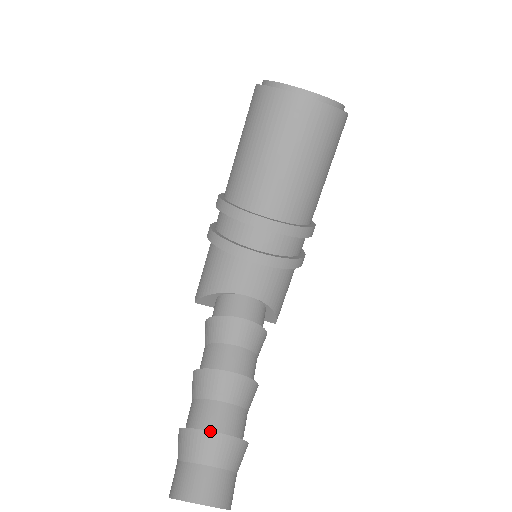
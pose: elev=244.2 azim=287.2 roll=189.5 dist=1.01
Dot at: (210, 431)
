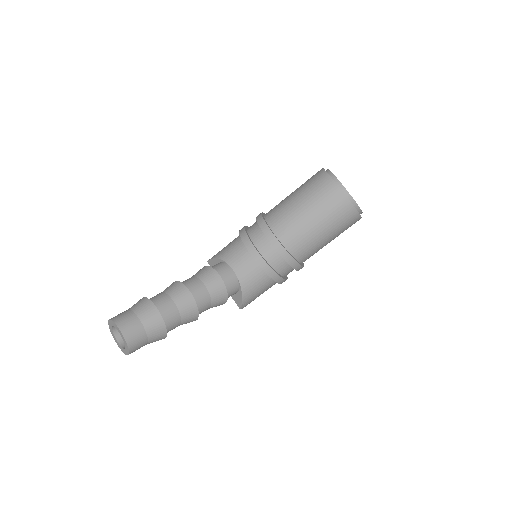
Dot at: (154, 305)
